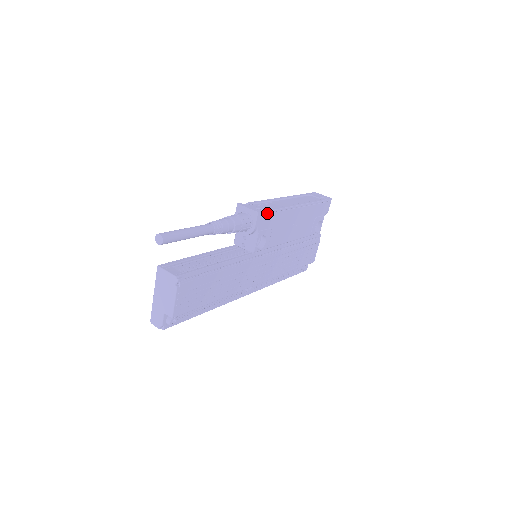
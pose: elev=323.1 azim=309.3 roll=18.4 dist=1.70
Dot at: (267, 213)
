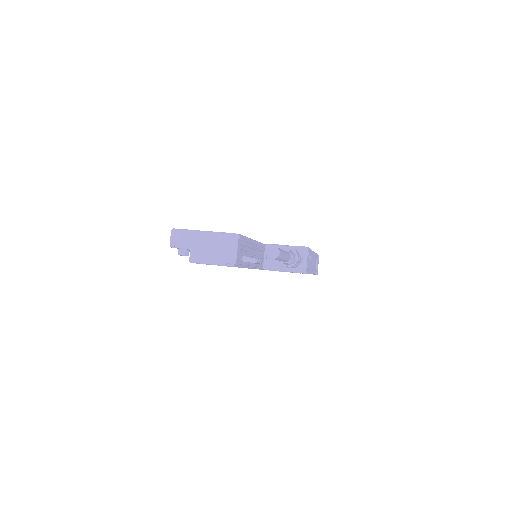
Dot at: occluded
